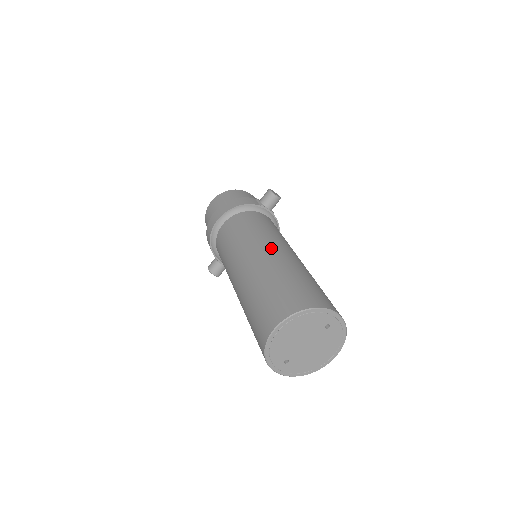
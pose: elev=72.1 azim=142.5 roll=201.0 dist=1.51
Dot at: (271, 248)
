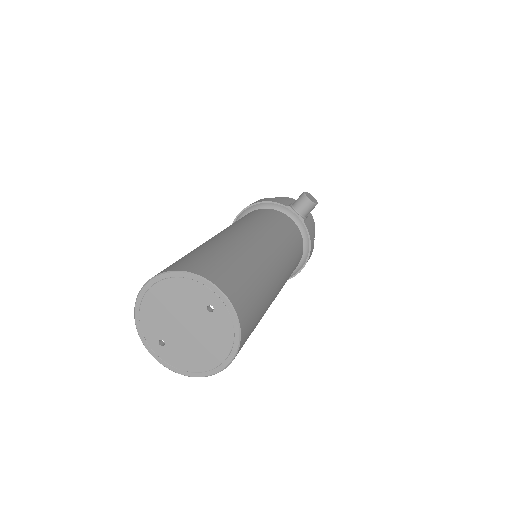
Dot at: (239, 230)
